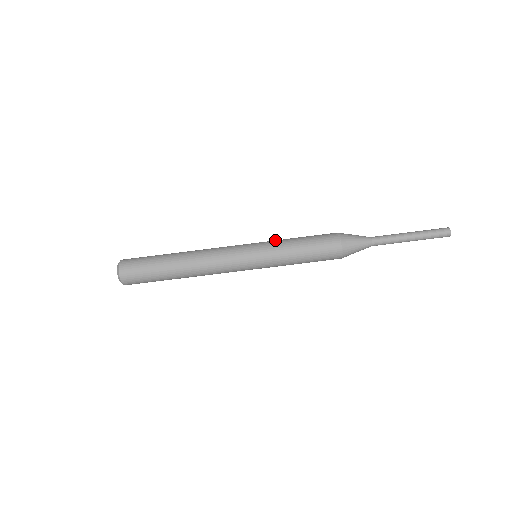
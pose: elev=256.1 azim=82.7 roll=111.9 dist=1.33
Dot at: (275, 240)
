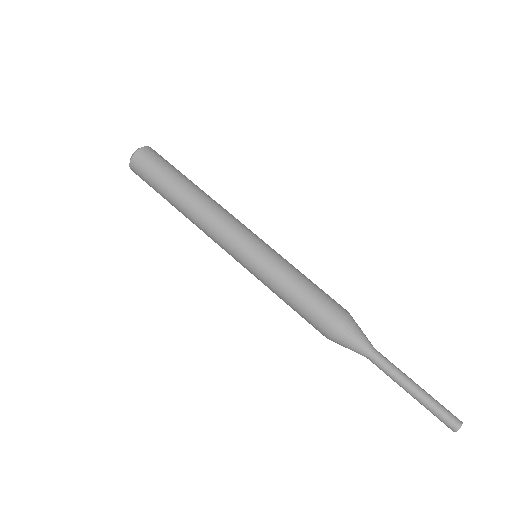
Dot at: occluded
